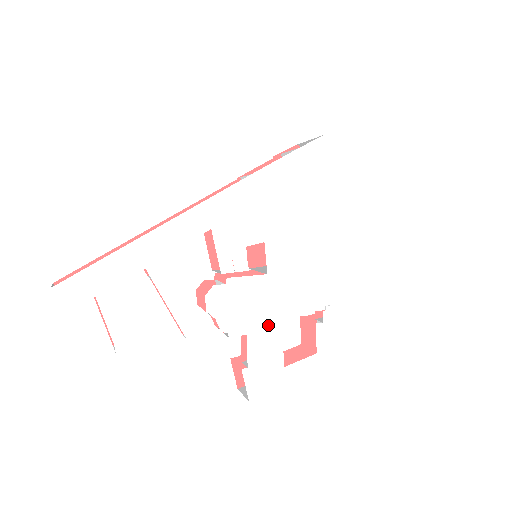
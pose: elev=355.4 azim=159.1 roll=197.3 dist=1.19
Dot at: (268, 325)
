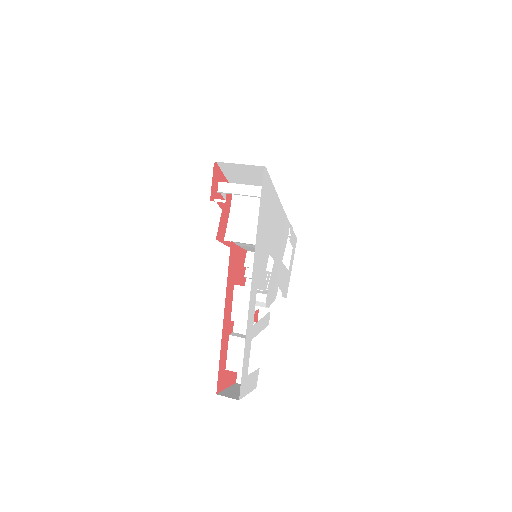
Dot at: (281, 272)
